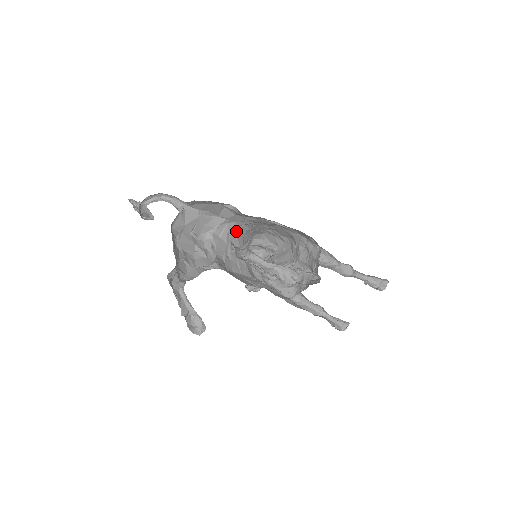
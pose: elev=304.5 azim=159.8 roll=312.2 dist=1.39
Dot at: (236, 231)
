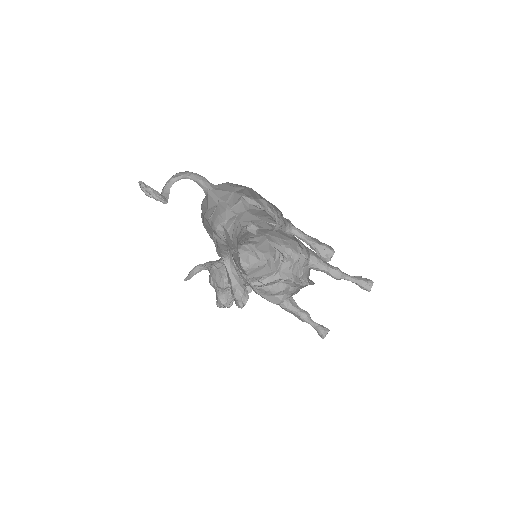
Dot at: (237, 231)
